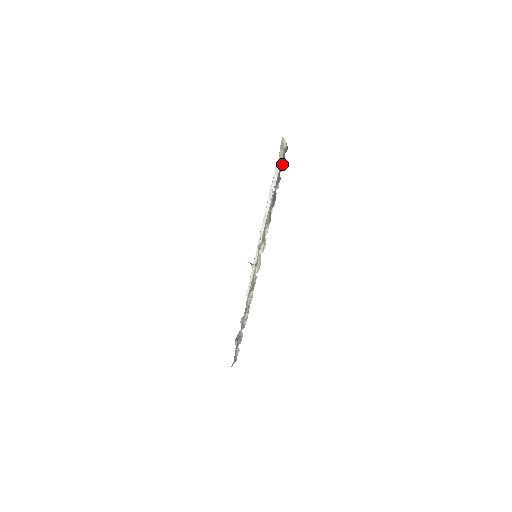
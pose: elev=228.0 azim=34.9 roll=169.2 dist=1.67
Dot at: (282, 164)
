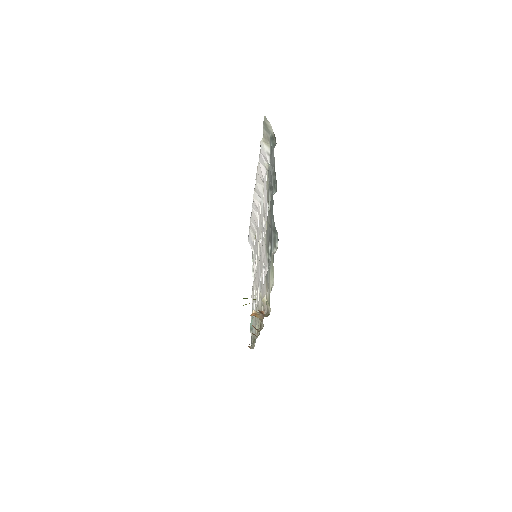
Dot at: (273, 182)
